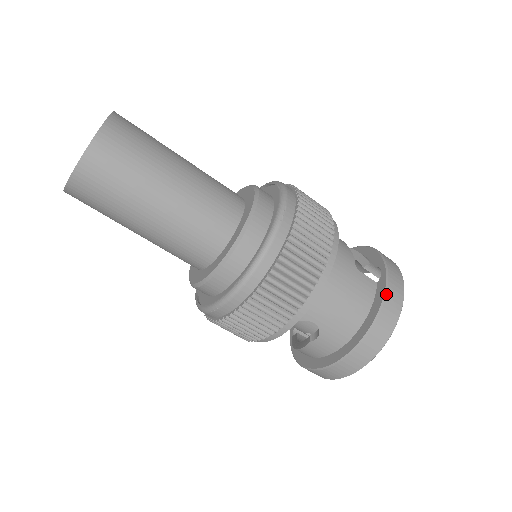
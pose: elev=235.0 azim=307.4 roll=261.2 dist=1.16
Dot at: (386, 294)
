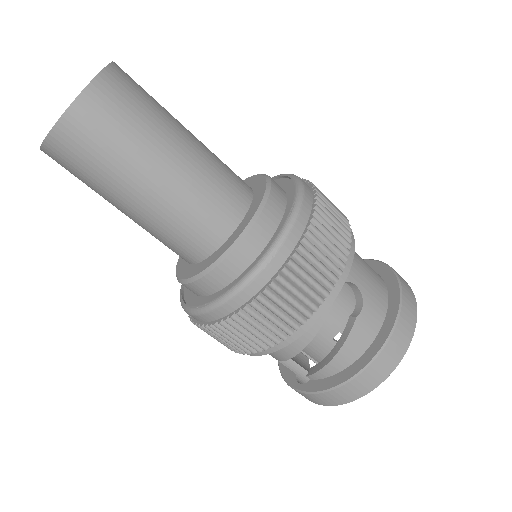
Dot at: (388, 265)
